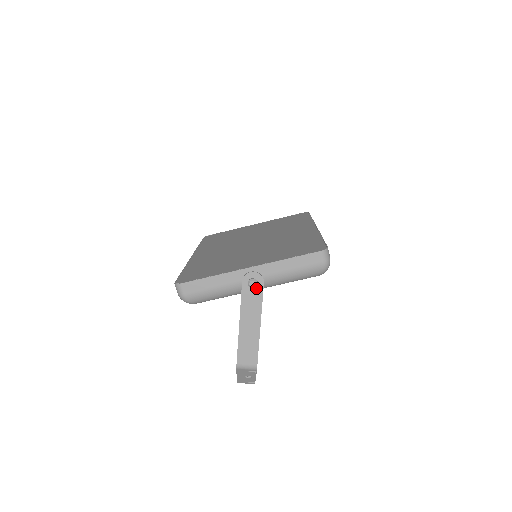
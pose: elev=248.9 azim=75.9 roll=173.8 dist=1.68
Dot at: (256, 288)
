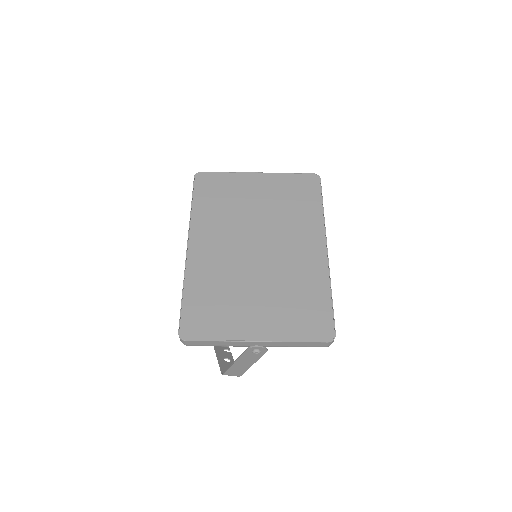
Dot at: (258, 353)
